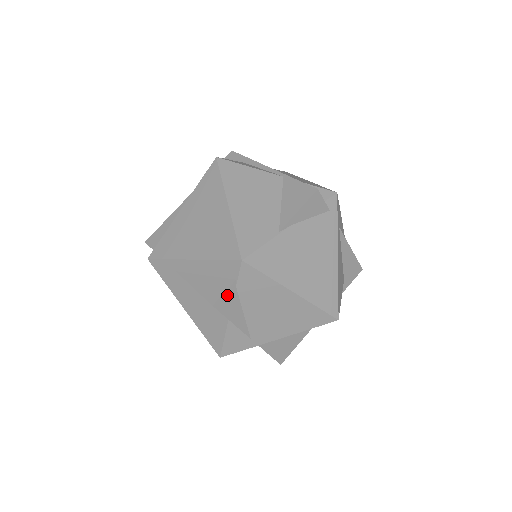
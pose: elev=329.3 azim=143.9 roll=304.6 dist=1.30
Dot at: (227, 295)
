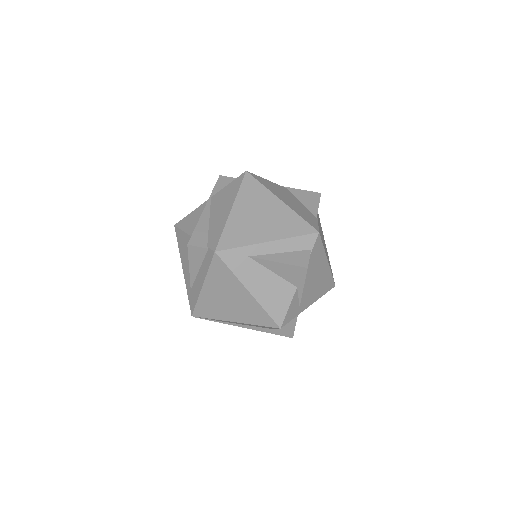
Dot at: occluded
